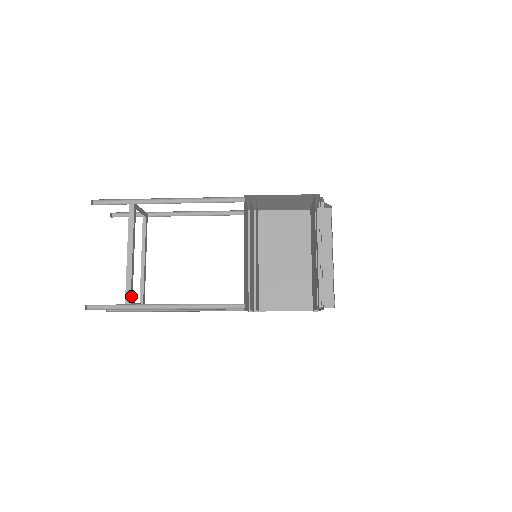
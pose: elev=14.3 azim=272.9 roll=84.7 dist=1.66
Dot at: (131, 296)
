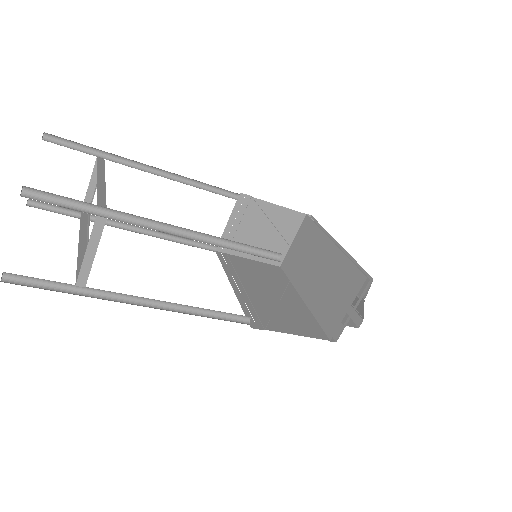
Dot at: occluded
